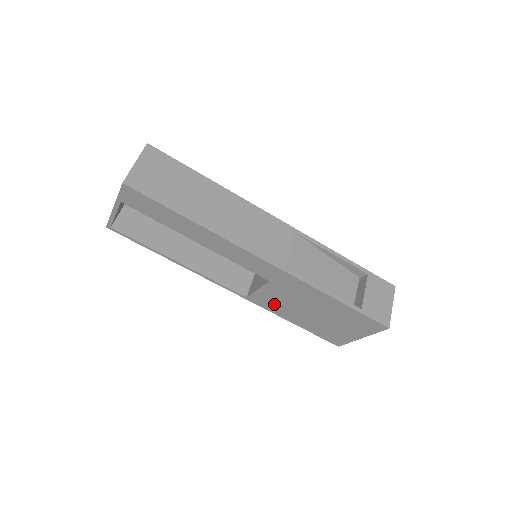
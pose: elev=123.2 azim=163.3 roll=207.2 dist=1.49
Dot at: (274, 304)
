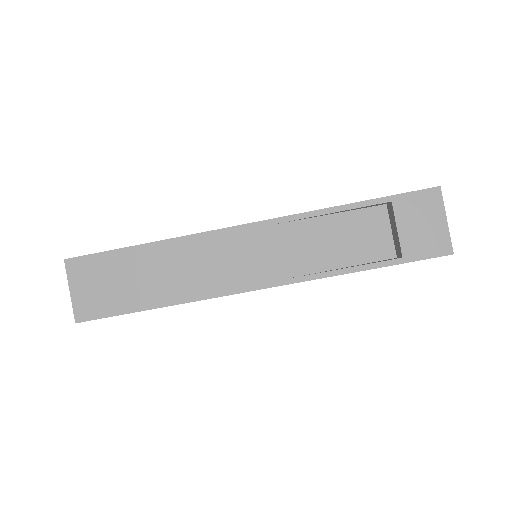
Dot at: occluded
